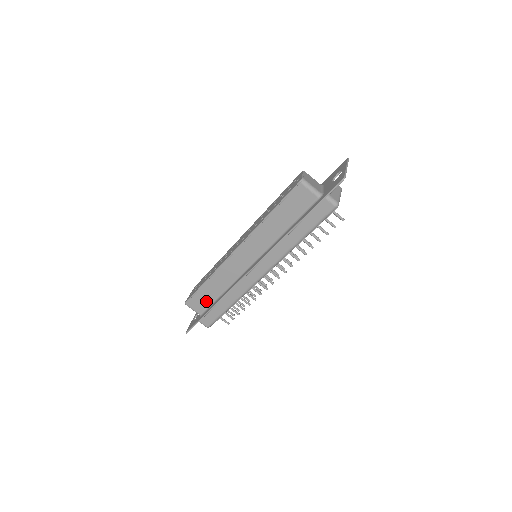
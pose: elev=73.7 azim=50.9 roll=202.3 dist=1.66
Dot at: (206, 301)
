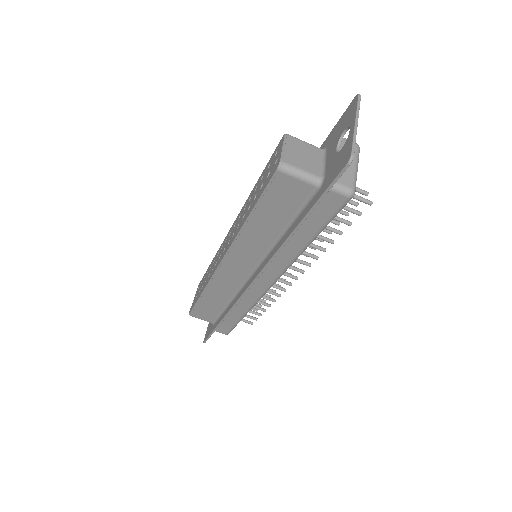
Dot at: (212, 312)
